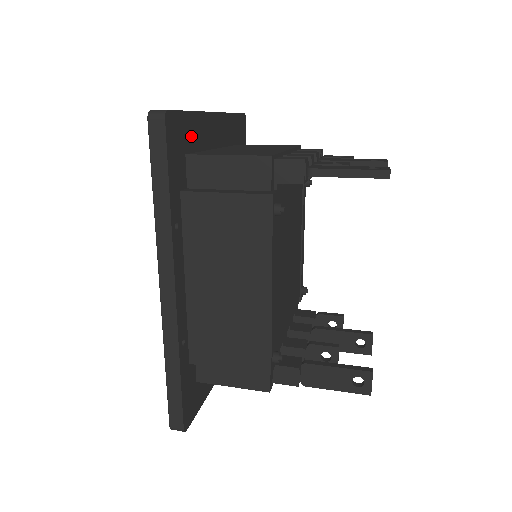
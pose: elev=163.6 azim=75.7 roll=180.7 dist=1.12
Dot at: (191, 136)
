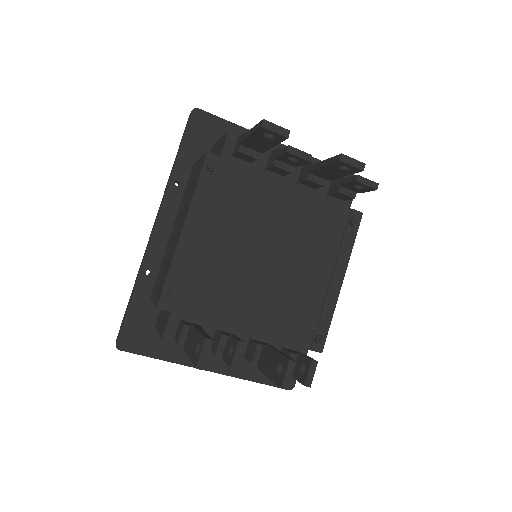
Dot at: occluded
